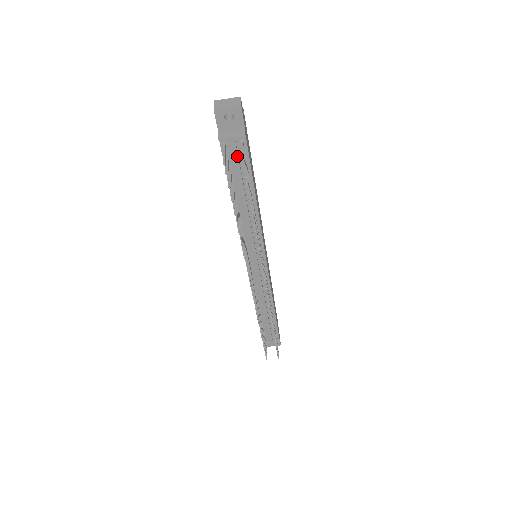
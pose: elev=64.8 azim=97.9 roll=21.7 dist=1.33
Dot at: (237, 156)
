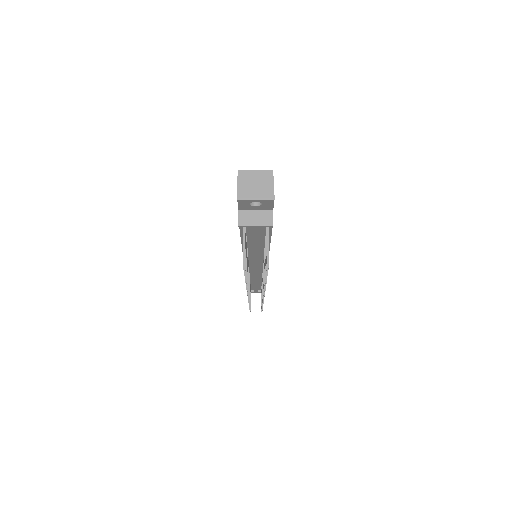
Dot at: (258, 233)
